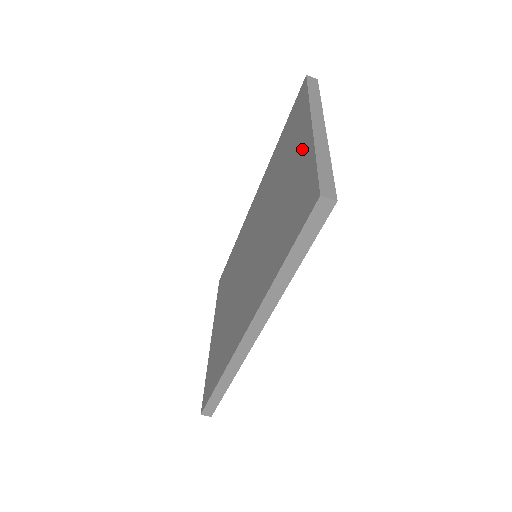
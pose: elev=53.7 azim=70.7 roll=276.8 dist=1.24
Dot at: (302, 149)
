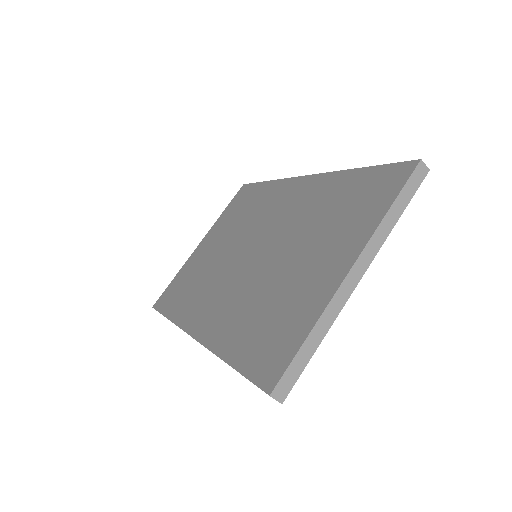
Dot at: (326, 277)
